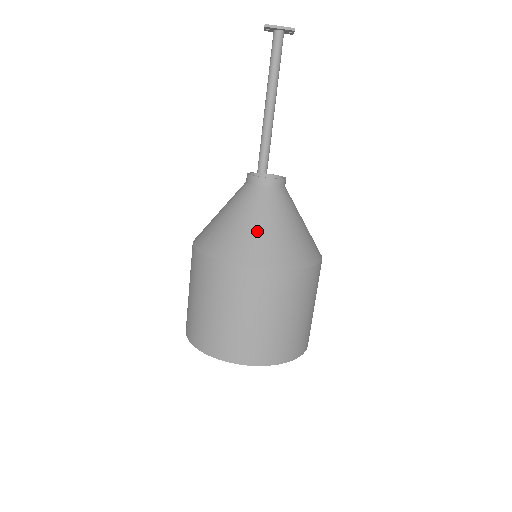
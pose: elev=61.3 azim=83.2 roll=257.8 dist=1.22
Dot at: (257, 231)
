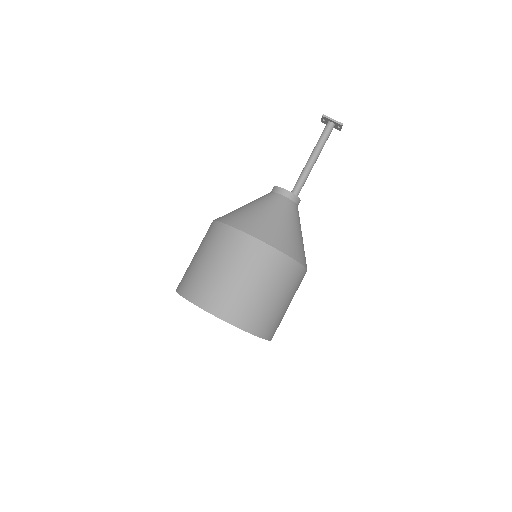
Dot at: (265, 217)
